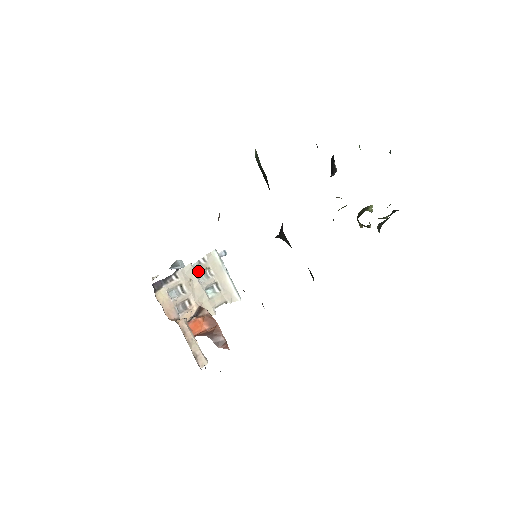
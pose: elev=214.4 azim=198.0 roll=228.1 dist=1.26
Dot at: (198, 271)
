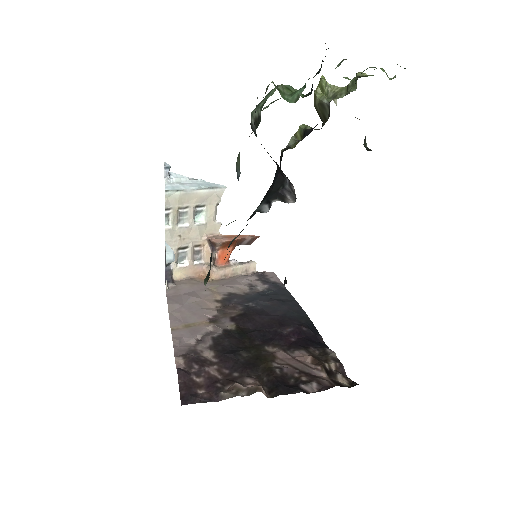
Dot at: (175, 223)
